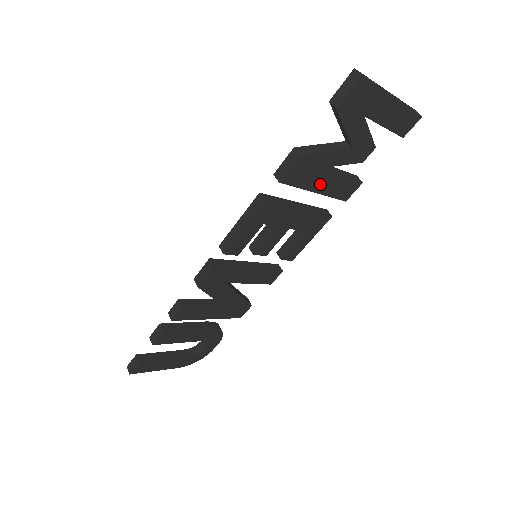
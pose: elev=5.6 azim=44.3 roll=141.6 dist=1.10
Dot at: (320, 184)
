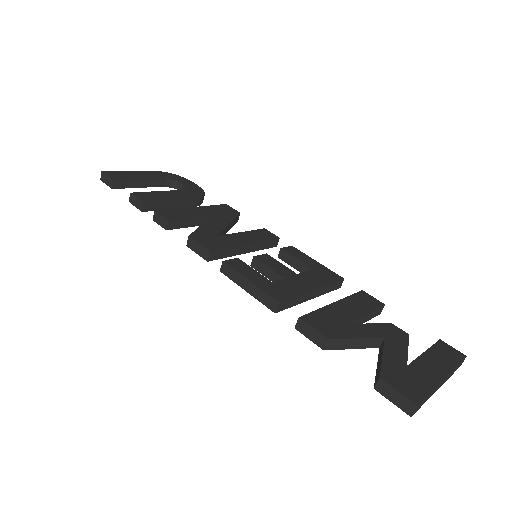
Dot at: occluded
